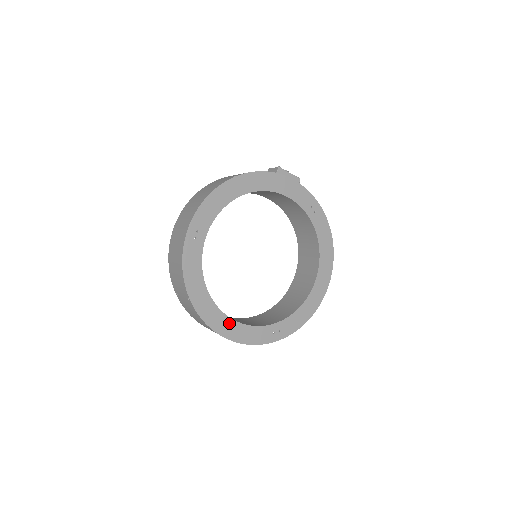
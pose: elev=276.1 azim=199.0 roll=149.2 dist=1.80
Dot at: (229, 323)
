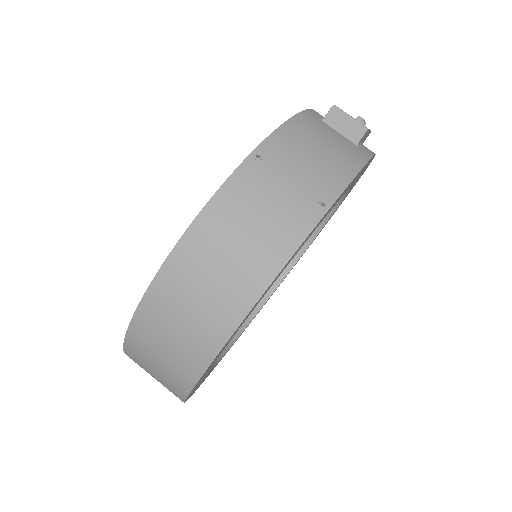
Dot at: occluded
